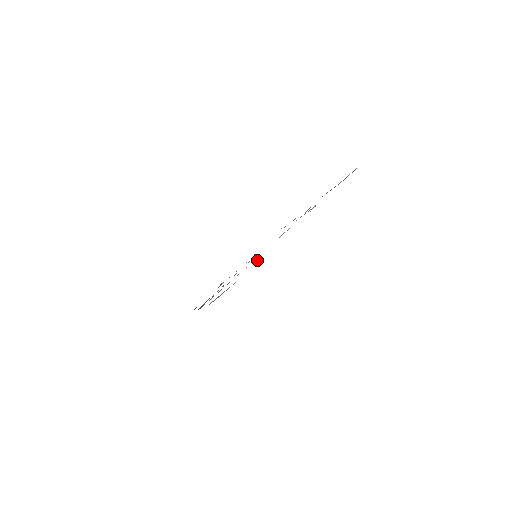
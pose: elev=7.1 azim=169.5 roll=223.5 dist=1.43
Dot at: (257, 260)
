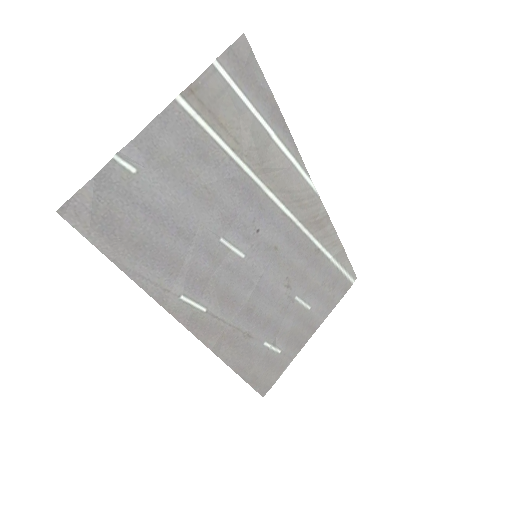
Dot at: (135, 167)
